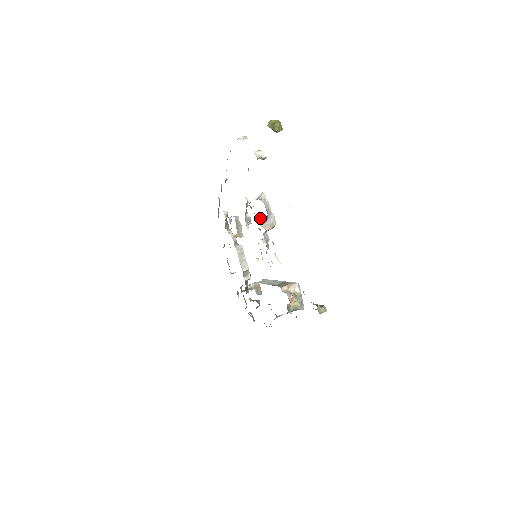
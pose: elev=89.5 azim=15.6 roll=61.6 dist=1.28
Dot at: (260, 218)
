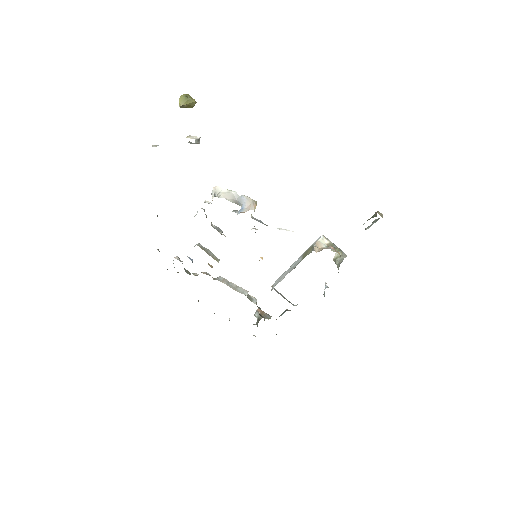
Dot at: (233, 210)
